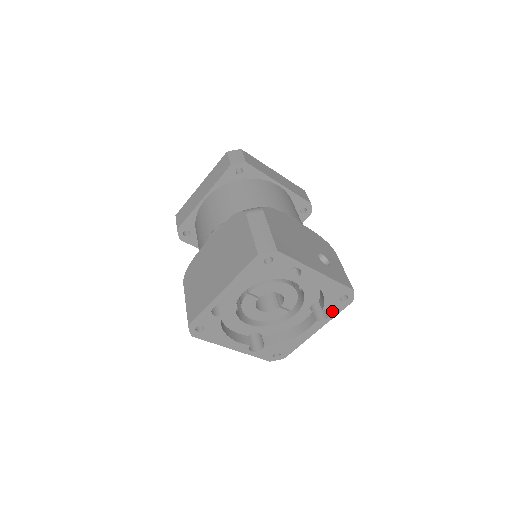
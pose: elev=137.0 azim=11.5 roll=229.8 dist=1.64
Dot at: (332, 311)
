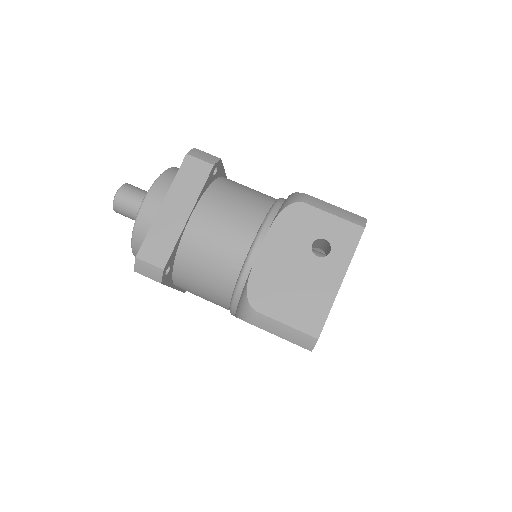
Dot at: occluded
